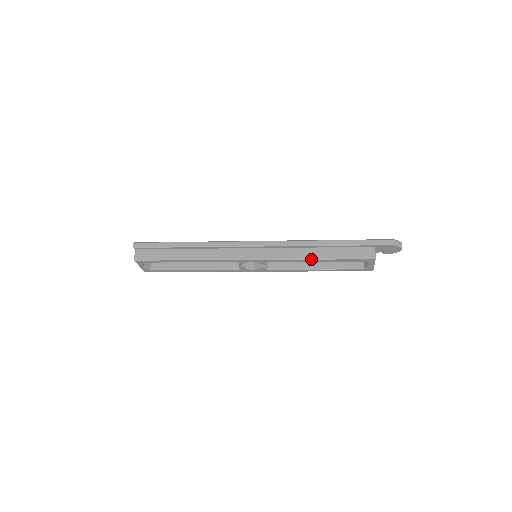
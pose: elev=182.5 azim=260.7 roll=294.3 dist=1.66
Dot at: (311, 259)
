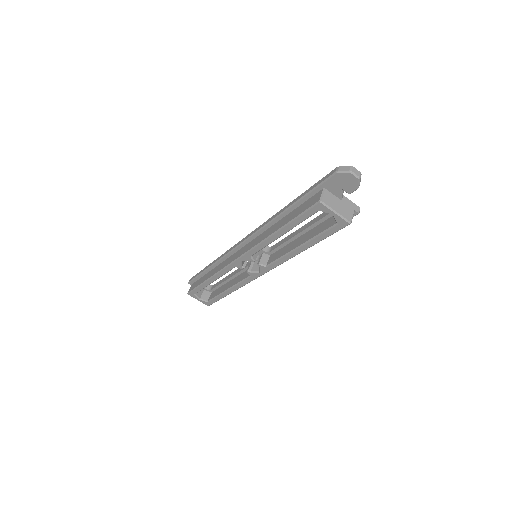
Dot at: (273, 234)
